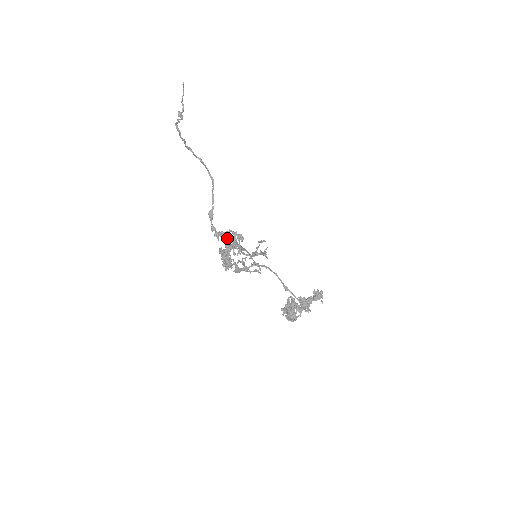
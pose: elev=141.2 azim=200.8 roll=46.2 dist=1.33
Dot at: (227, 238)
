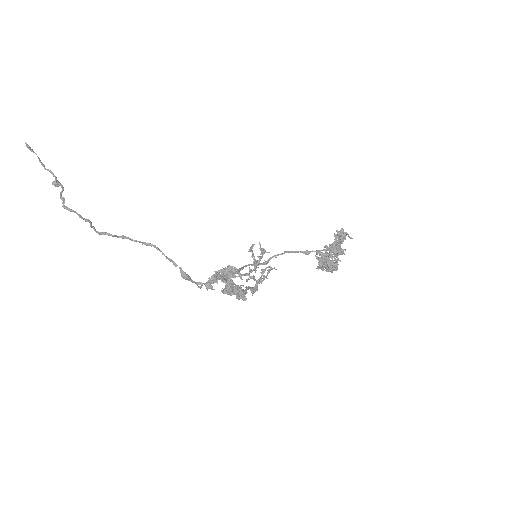
Dot at: (219, 278)
